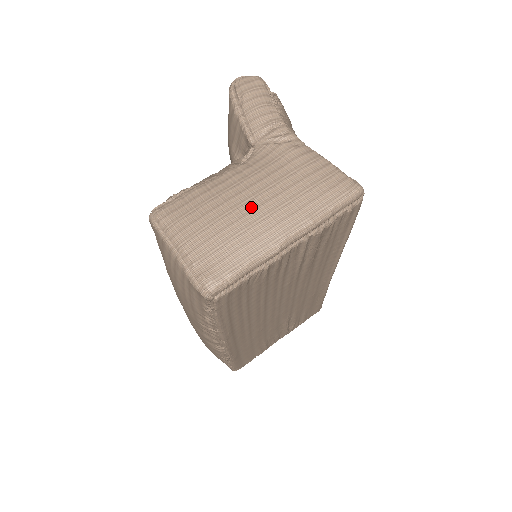
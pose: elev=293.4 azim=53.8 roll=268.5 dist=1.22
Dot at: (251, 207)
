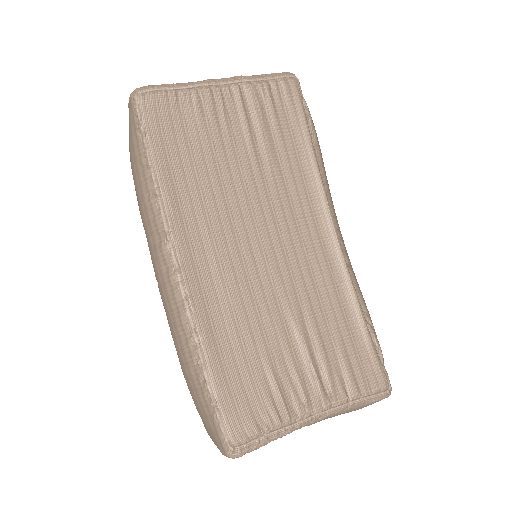
Dot at: occluded
